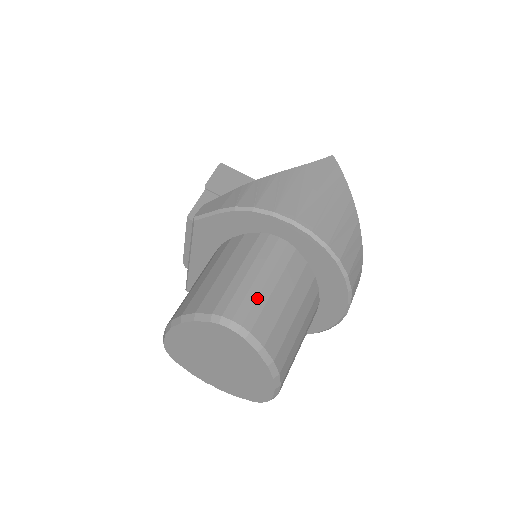
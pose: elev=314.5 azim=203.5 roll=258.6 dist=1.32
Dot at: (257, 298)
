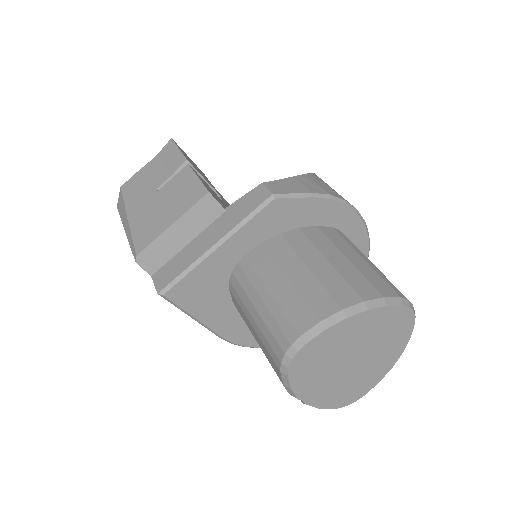
Dot at: occluded
